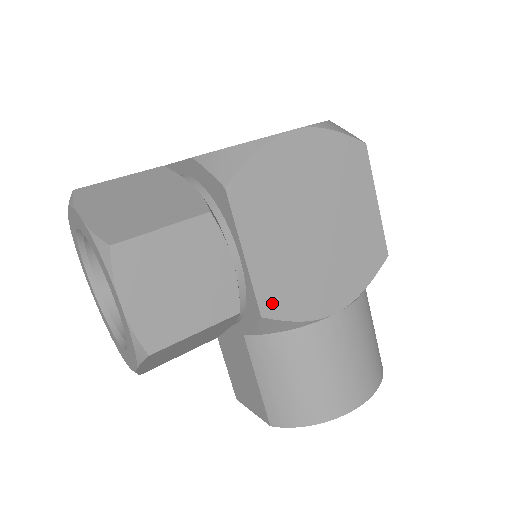
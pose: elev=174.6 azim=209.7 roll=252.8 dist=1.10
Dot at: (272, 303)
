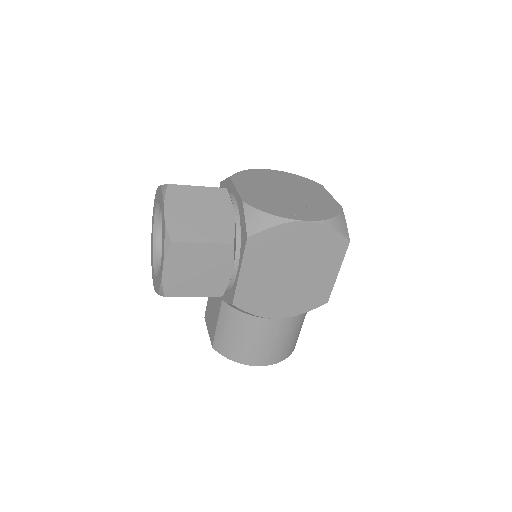
Dot at: (242, 300)
